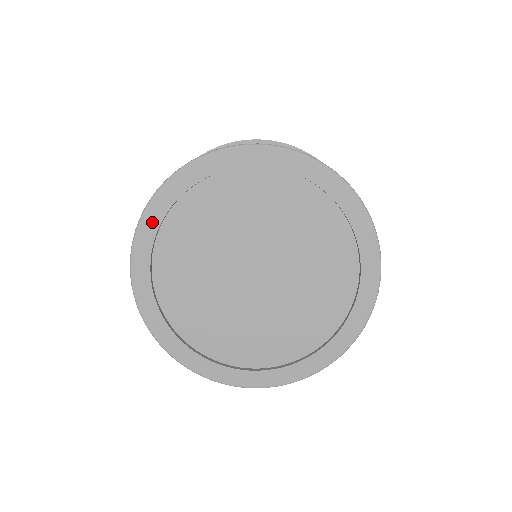
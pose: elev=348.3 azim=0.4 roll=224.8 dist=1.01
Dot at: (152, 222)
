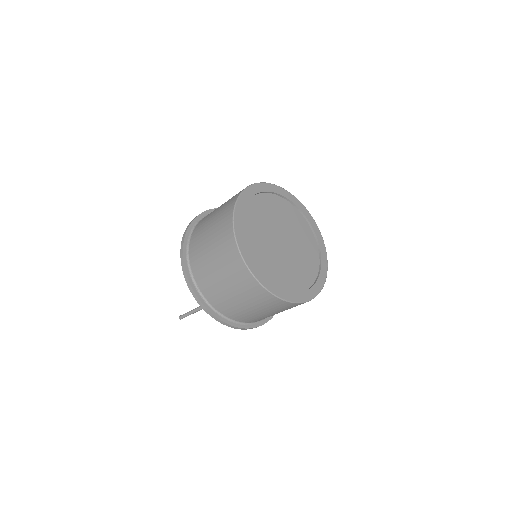
Dot at: (278, 191)
